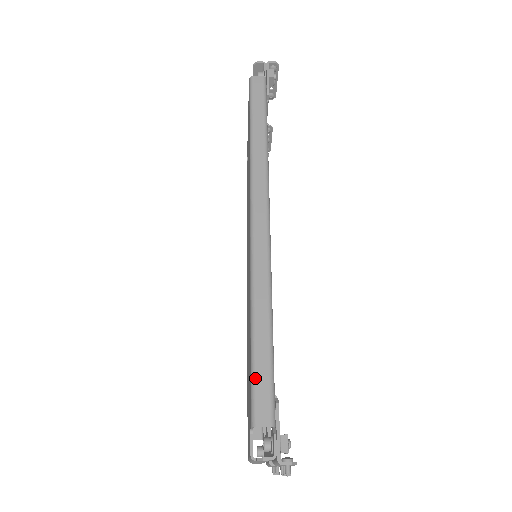
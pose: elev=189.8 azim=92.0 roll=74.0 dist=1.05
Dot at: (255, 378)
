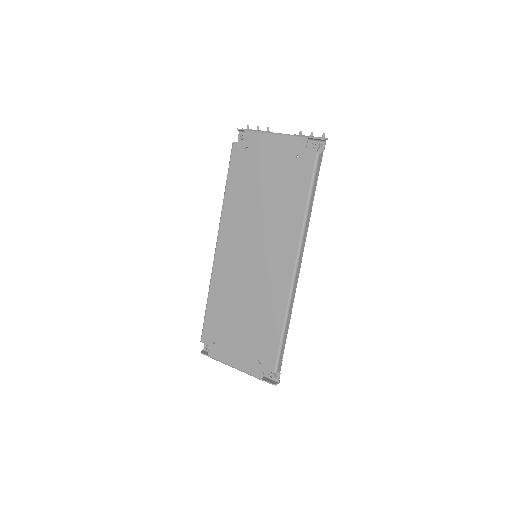
Dot at: (281, 353)
